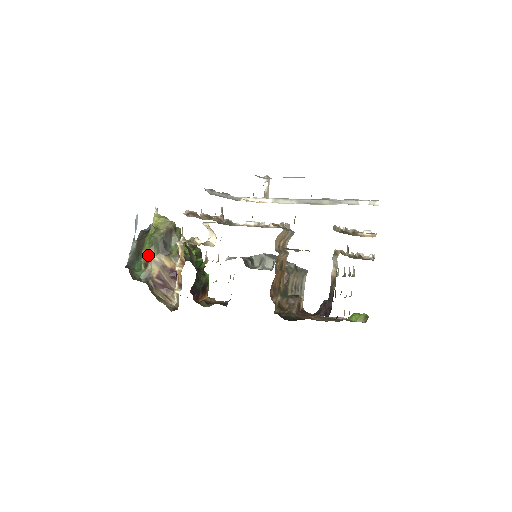
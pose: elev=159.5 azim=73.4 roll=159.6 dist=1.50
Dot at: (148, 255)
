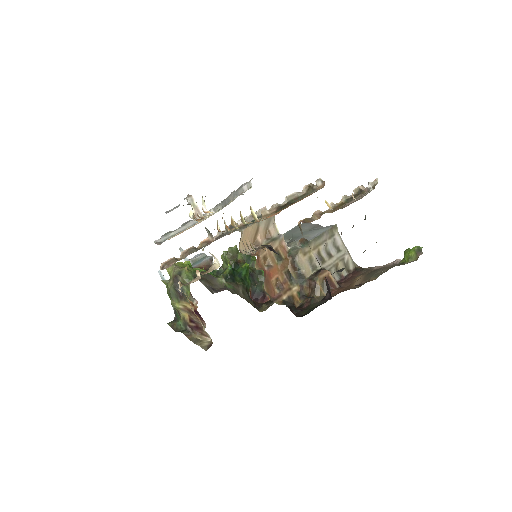
Dot at: (174, 306)
